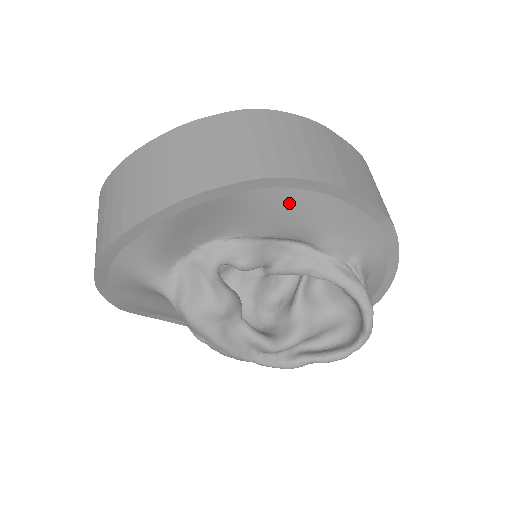
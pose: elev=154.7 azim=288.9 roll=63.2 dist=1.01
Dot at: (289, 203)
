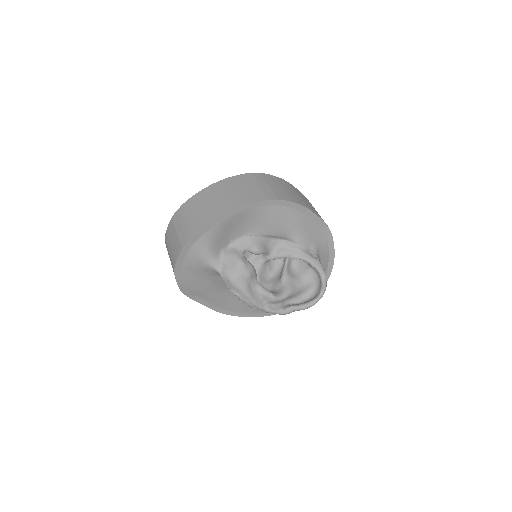
Dot at: (280, 214)
